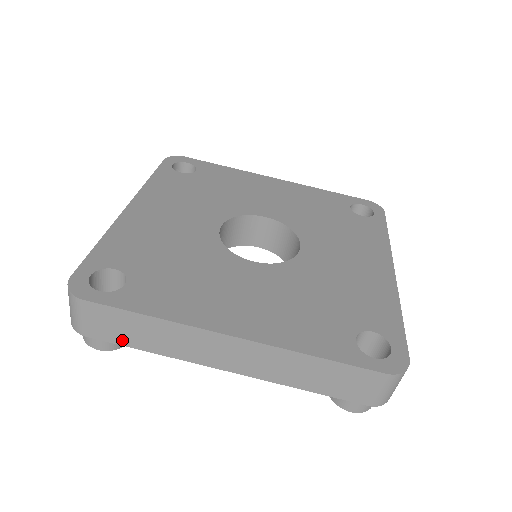
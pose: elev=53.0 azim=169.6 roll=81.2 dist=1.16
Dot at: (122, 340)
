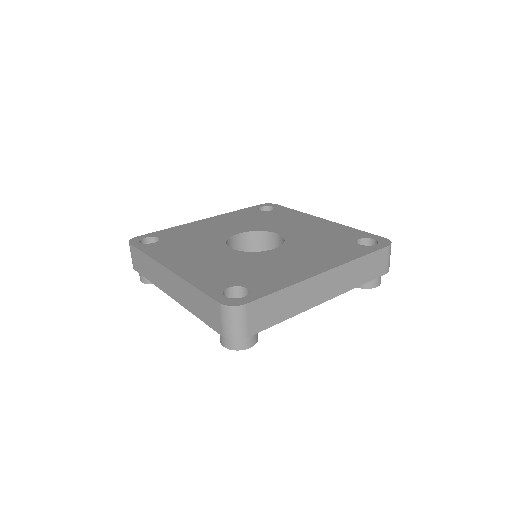
Dot at: (142, 272)
